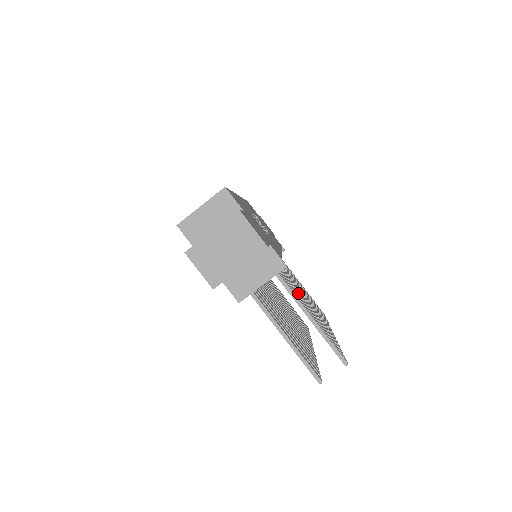
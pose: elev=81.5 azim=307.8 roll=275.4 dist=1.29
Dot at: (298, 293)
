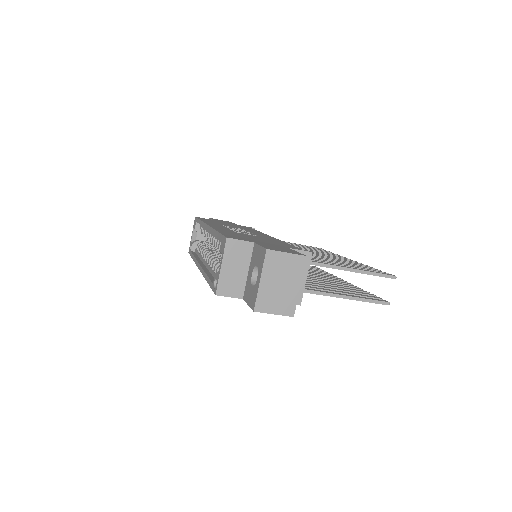
Dot at: (318, 258)
